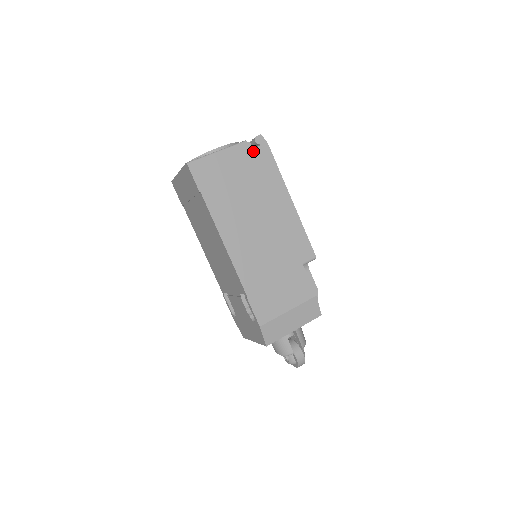
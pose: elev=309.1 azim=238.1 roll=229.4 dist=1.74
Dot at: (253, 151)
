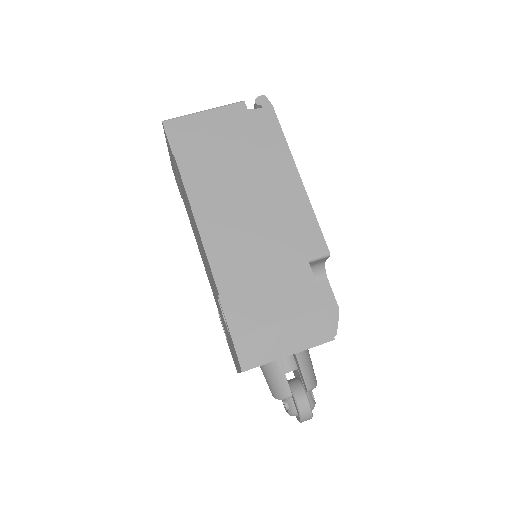
Dot at: (251, 113)
